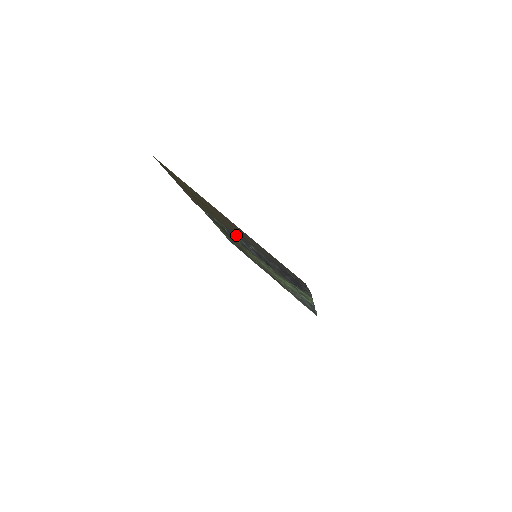
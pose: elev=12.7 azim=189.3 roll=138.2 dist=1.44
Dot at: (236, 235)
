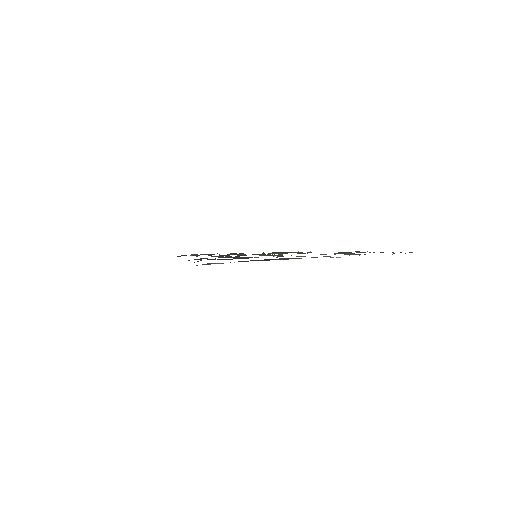
Dot at: occluded
